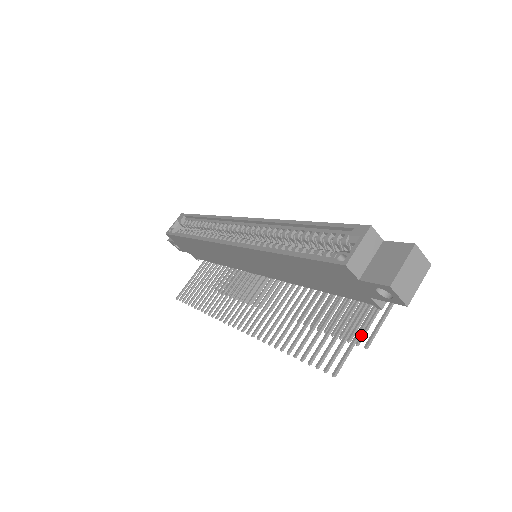
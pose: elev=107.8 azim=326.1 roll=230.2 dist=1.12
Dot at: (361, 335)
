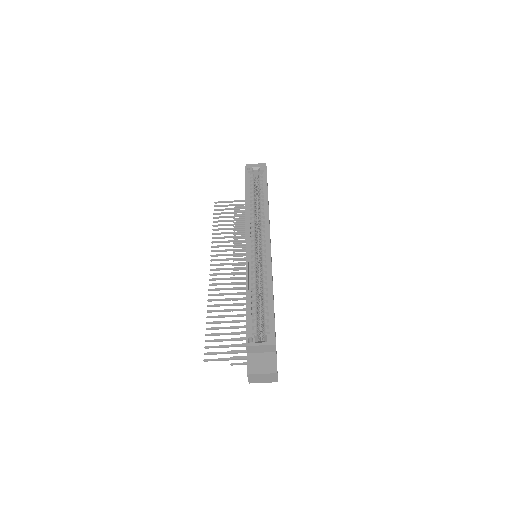
Dot at: (237, 357)
